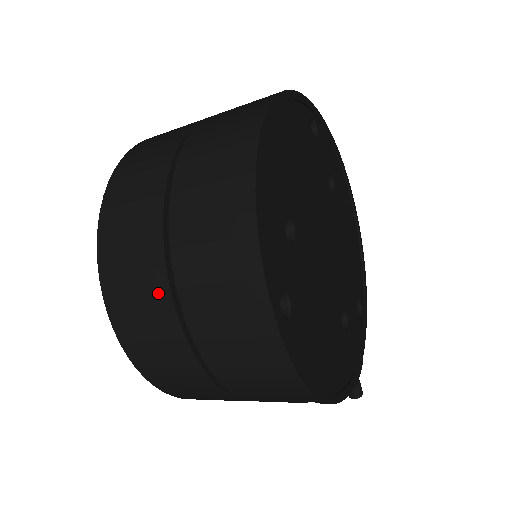
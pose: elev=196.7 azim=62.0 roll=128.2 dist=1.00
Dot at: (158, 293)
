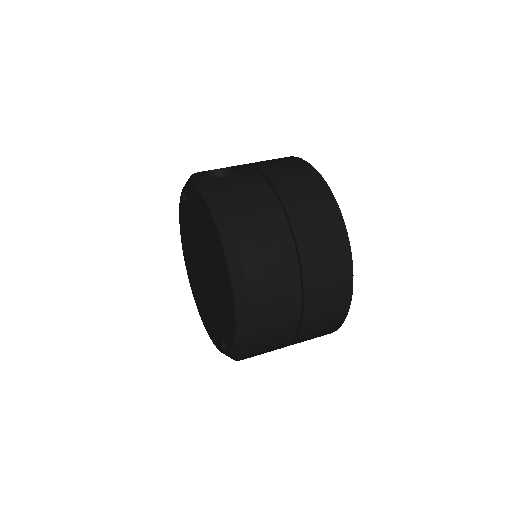
Dot at: (281, 347)
